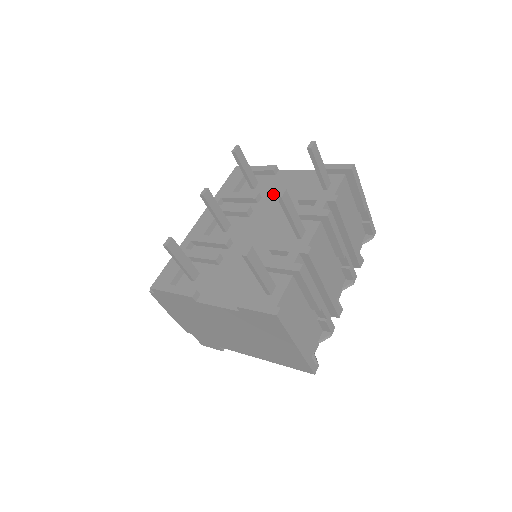
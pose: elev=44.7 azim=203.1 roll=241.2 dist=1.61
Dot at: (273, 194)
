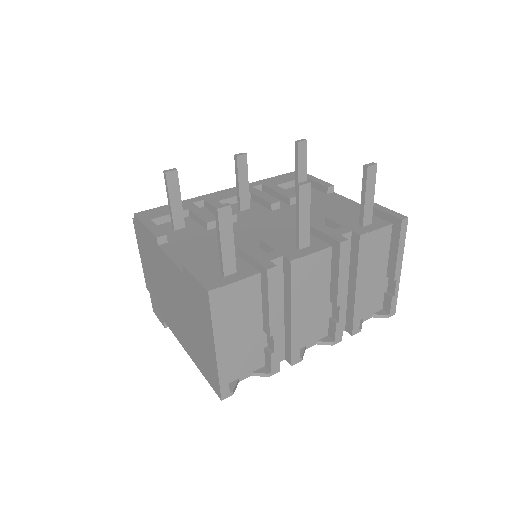
Dot at: (310, 205)
